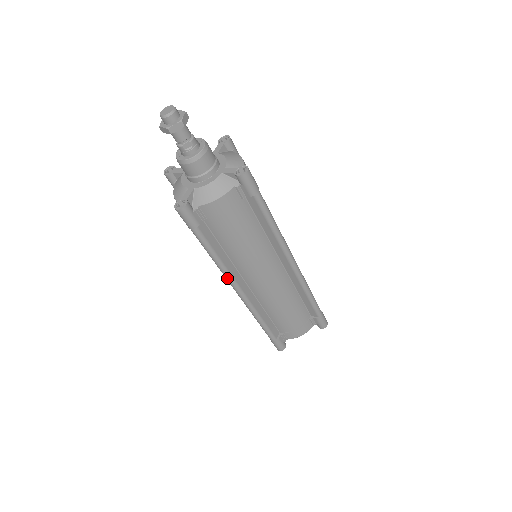
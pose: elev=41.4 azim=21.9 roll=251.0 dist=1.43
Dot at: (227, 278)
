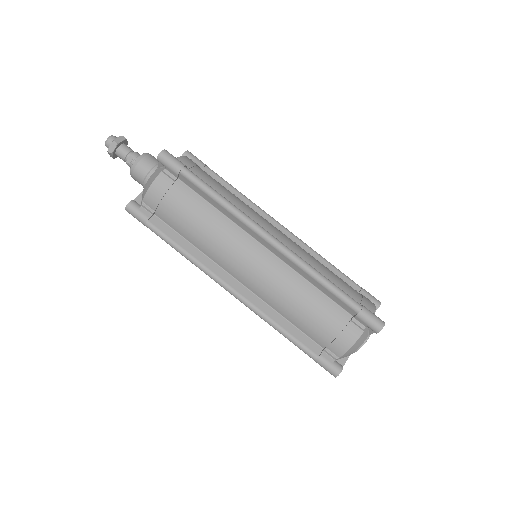
Dot at: (206, 274)
